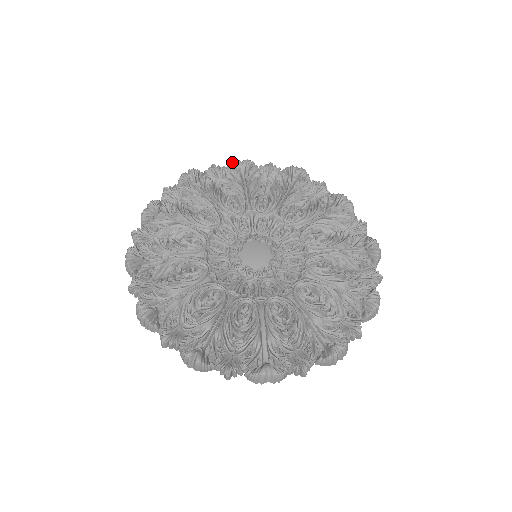
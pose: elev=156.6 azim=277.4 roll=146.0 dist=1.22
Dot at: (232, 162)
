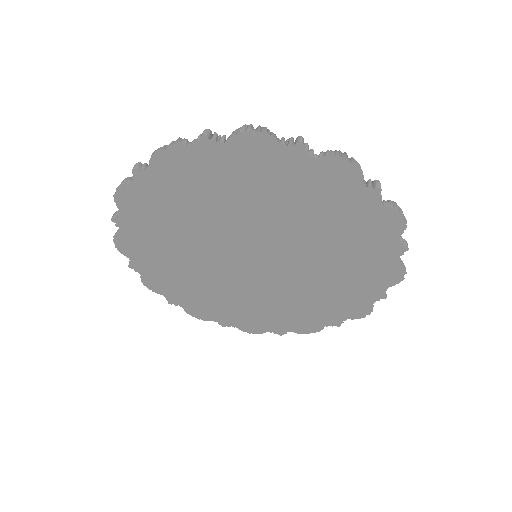
Dot at: occluded
